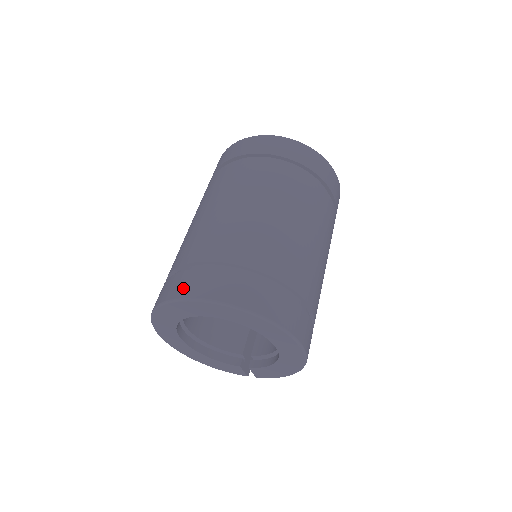
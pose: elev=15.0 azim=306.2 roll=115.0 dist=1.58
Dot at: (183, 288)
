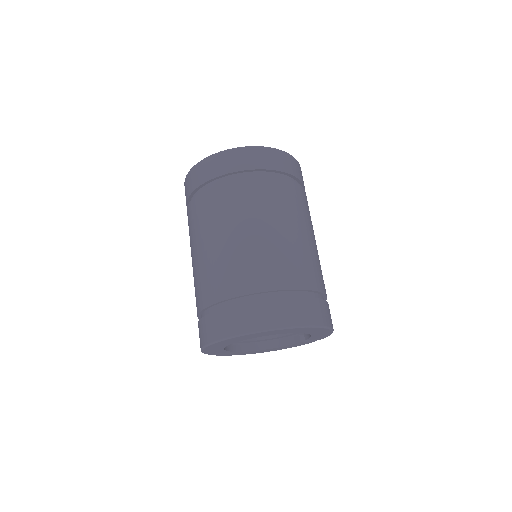
Dot at: (201, 338)
